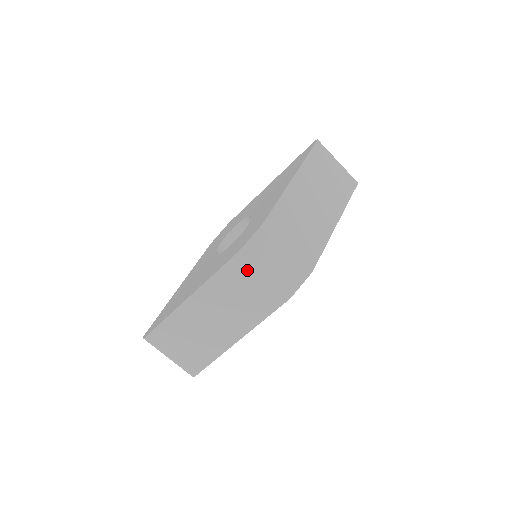
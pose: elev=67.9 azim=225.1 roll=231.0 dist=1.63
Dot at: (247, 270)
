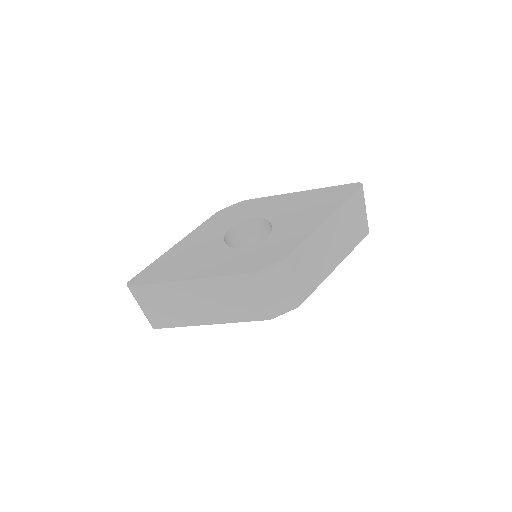
Dot at: (251, 287)
